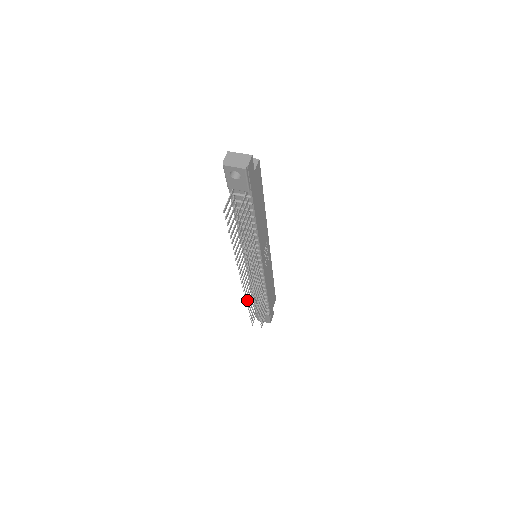
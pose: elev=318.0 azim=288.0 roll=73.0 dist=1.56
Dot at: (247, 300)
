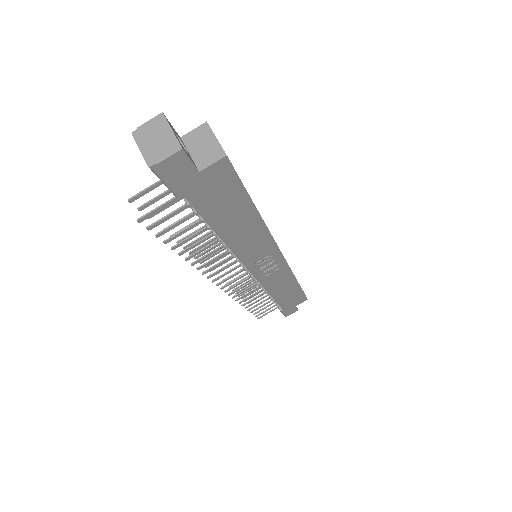
Dot at: (236, 288)
